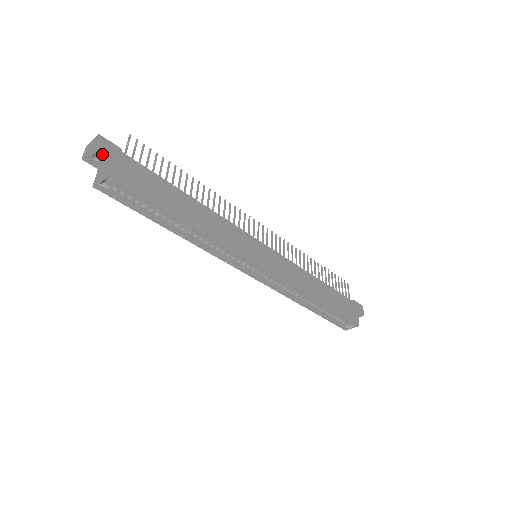
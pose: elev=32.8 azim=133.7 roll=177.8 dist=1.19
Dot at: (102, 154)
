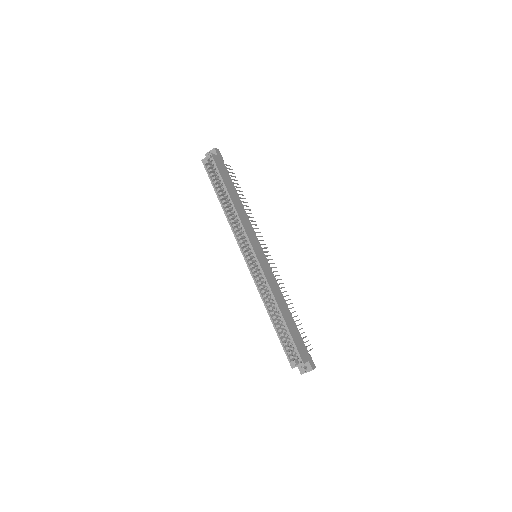
Dot at: (215, 153)
